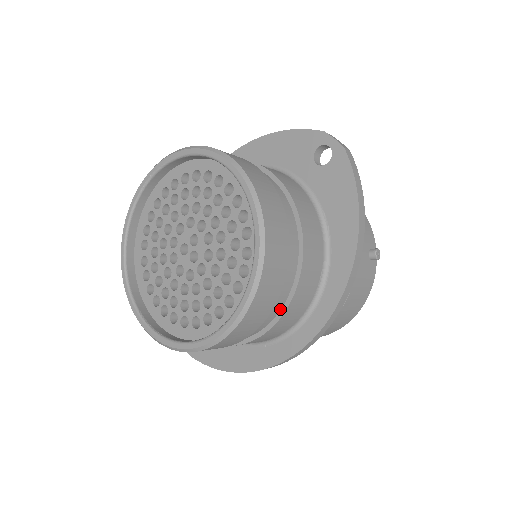
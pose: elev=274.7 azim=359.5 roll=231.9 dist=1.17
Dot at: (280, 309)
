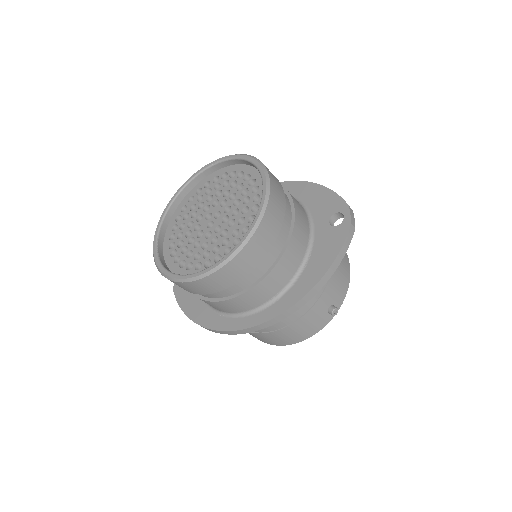
Dot at: (237, 293)
